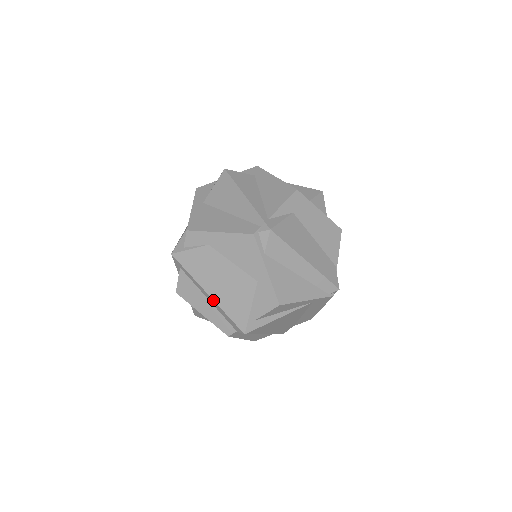
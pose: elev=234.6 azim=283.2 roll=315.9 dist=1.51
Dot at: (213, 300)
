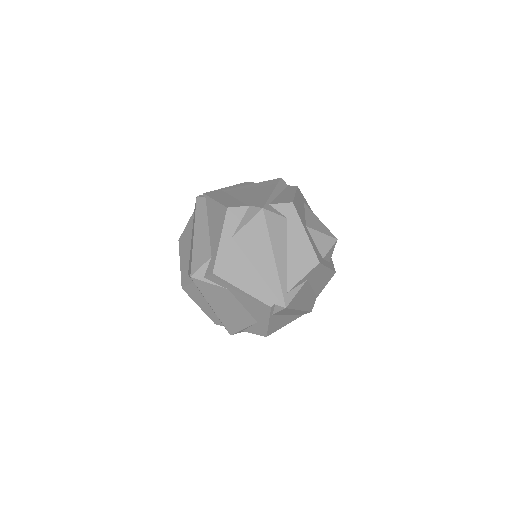
Dot at: (215, 312)
